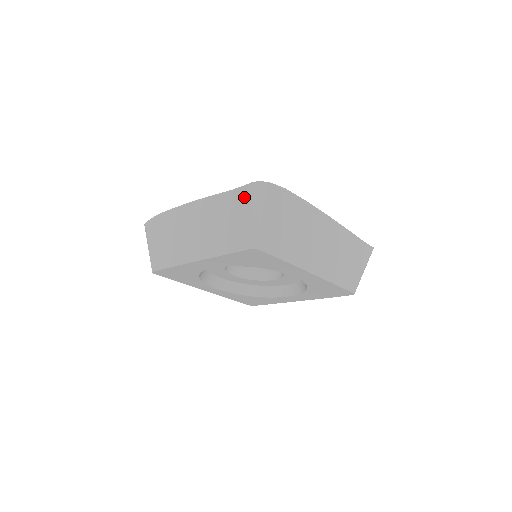
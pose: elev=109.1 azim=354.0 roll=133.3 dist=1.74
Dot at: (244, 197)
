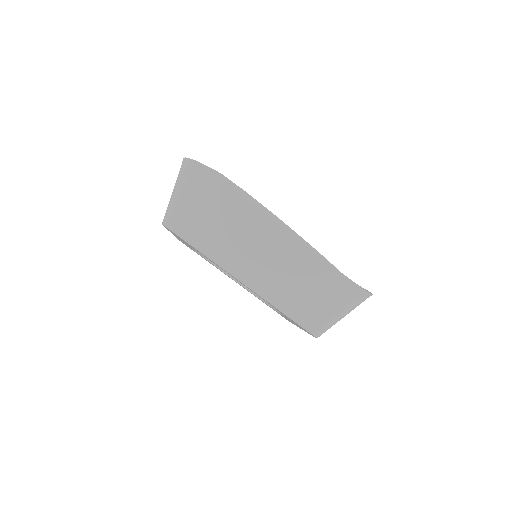
Dot at: (348, 293)
